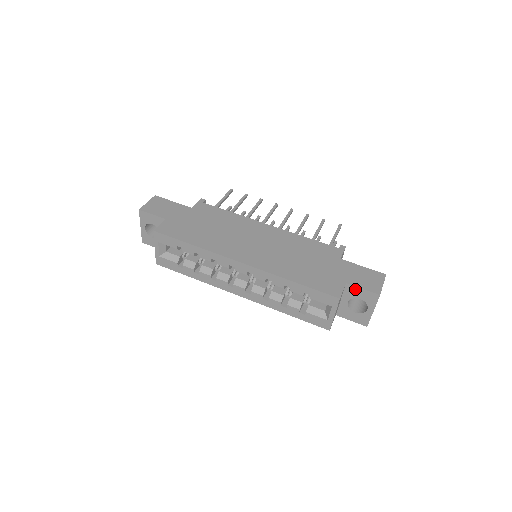
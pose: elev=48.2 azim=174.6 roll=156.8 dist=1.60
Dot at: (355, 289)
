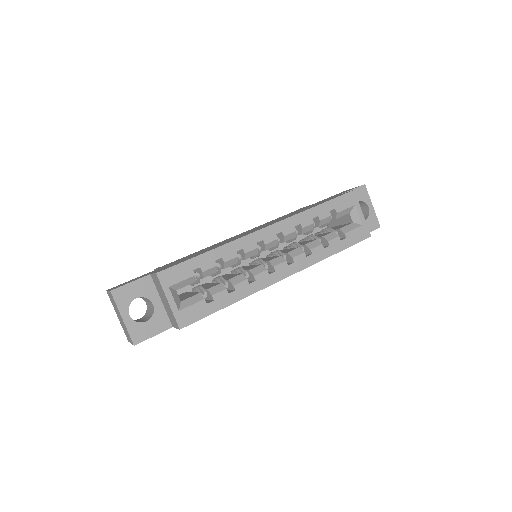
Dot at: occluded
